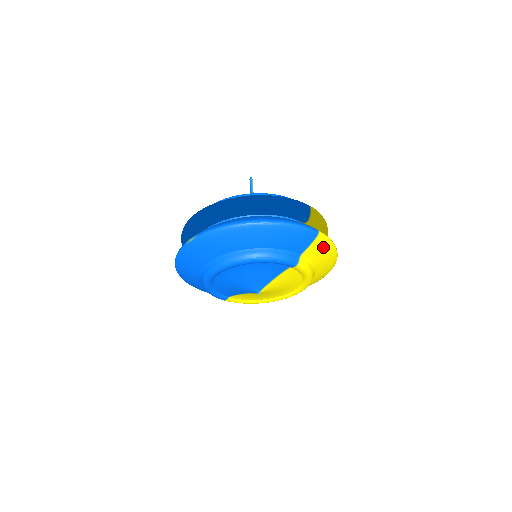
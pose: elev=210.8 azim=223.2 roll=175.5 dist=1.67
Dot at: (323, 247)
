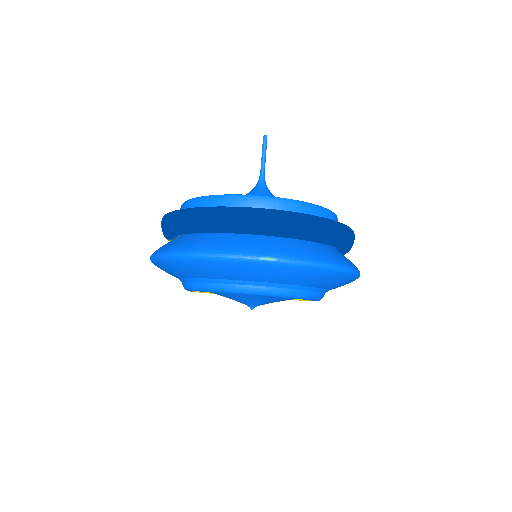
Dot at: occluded
